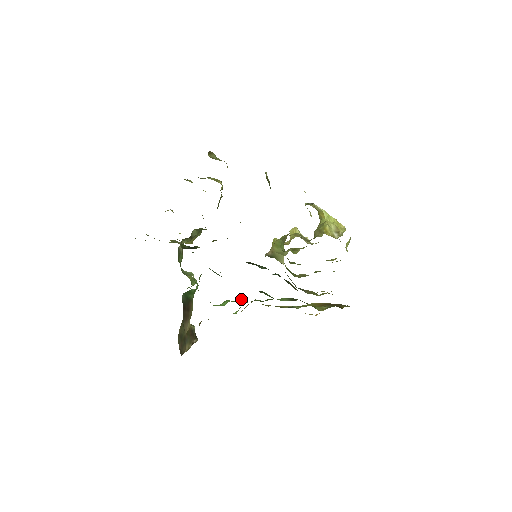
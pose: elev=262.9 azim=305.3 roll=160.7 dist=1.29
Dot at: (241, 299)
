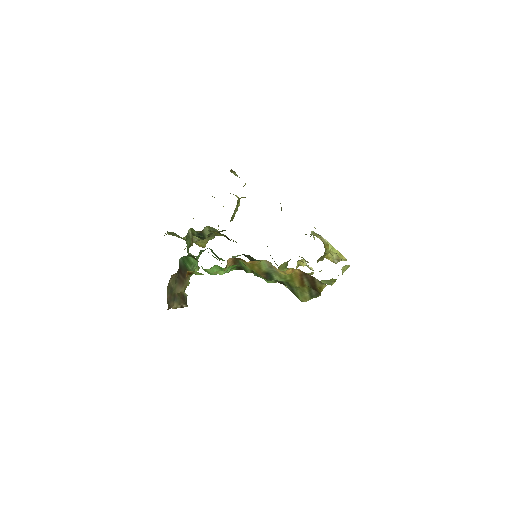
Dot at: (230, 269)
